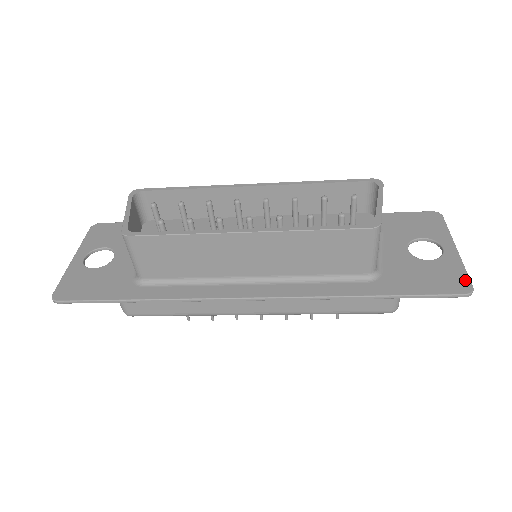
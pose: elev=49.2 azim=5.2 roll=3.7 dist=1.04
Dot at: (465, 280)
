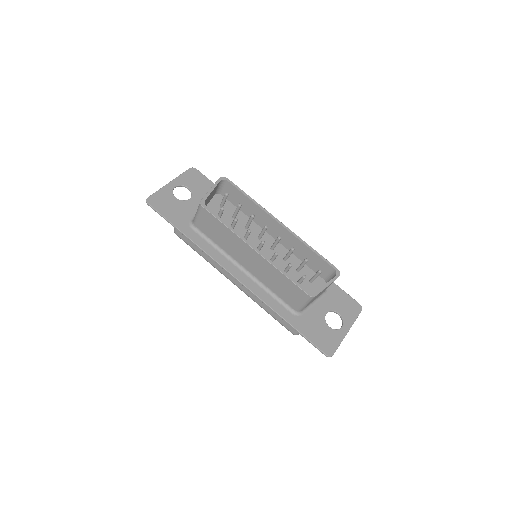
Dot at: (334, 349)
